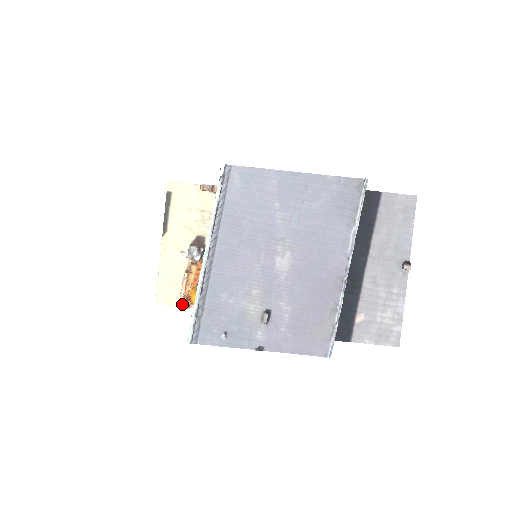
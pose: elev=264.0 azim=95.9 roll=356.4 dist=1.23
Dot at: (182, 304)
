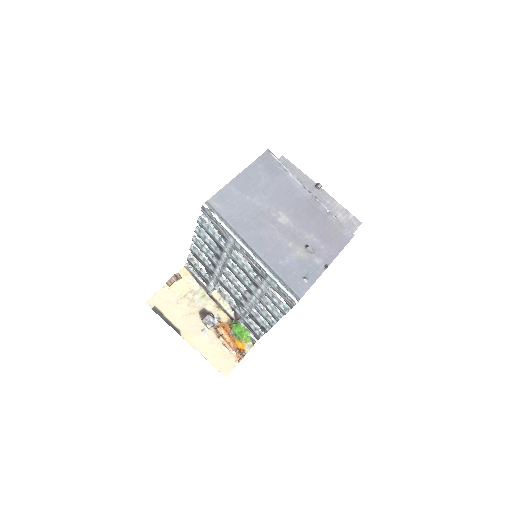
Dot at: (241, 355)
